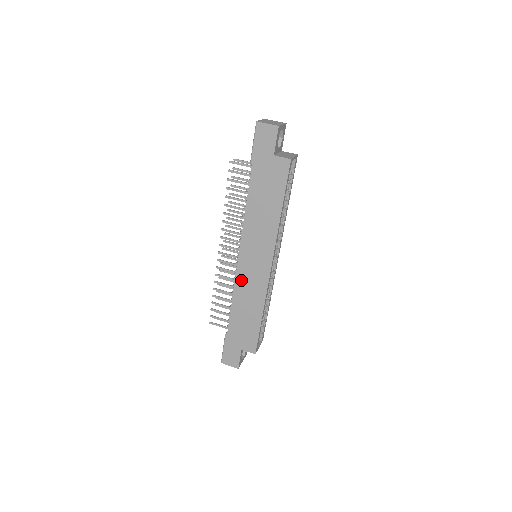
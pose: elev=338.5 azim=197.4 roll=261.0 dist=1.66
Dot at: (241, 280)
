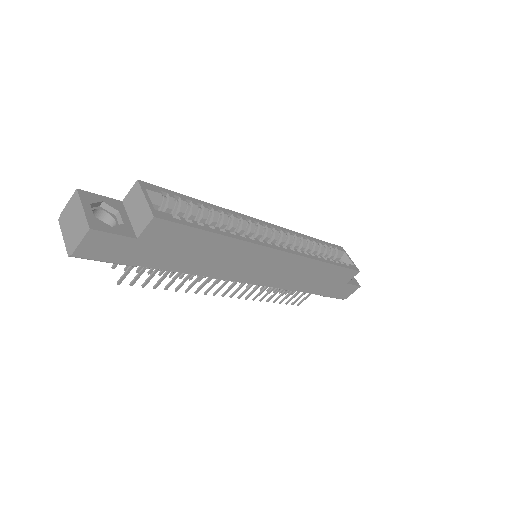
Dot at: (278, 282)
